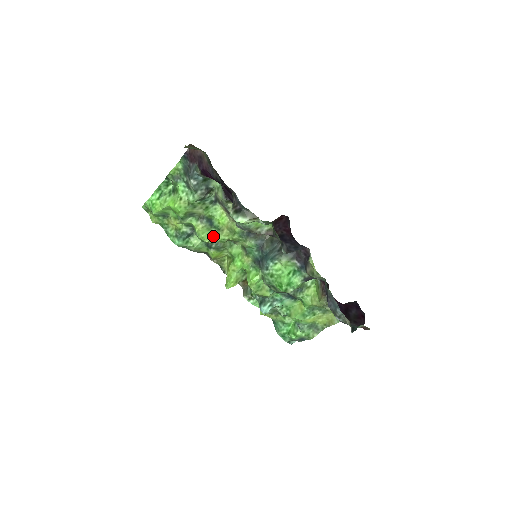
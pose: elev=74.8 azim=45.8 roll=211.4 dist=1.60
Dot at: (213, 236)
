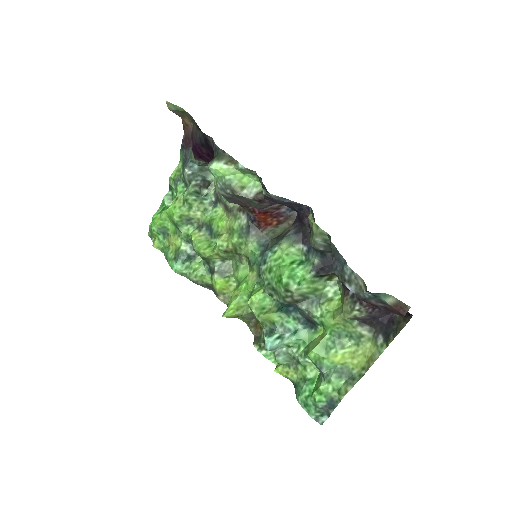
Dot at: (212, 247)
